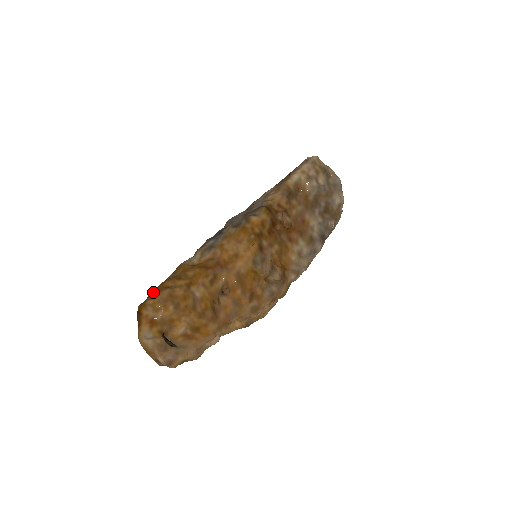
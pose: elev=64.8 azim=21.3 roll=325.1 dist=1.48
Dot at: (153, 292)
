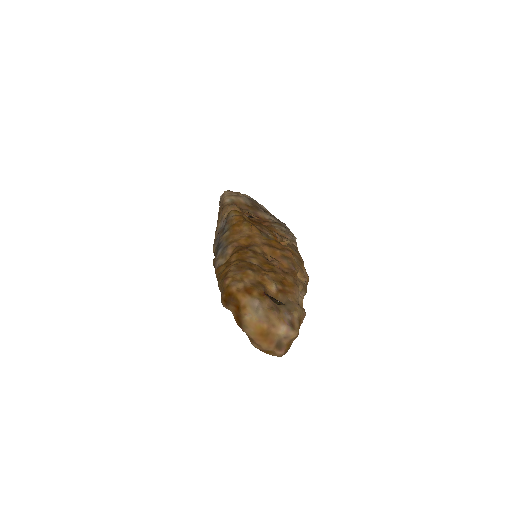
Dot at: (222, 279)
